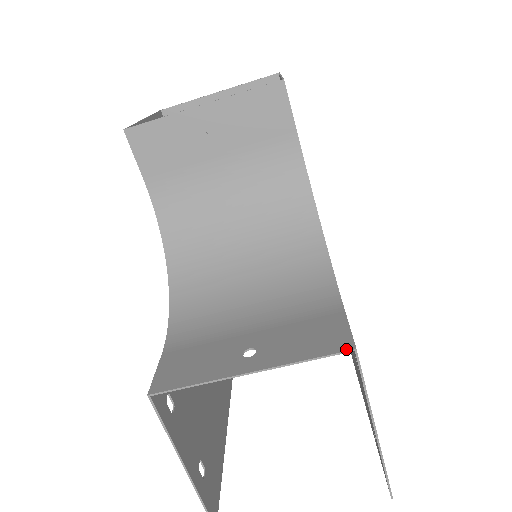
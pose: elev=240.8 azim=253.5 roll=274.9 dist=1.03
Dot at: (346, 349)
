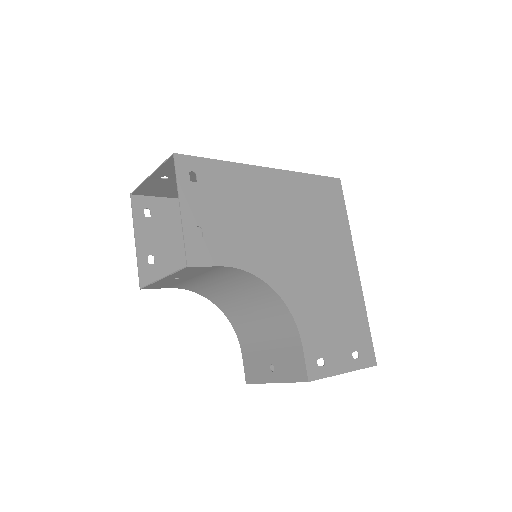
Dot at: (305, 381)
